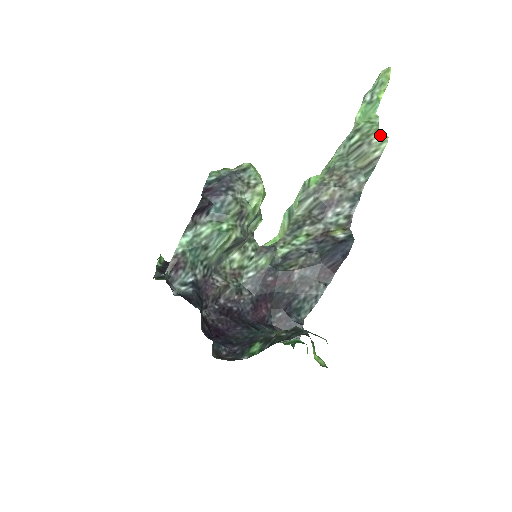
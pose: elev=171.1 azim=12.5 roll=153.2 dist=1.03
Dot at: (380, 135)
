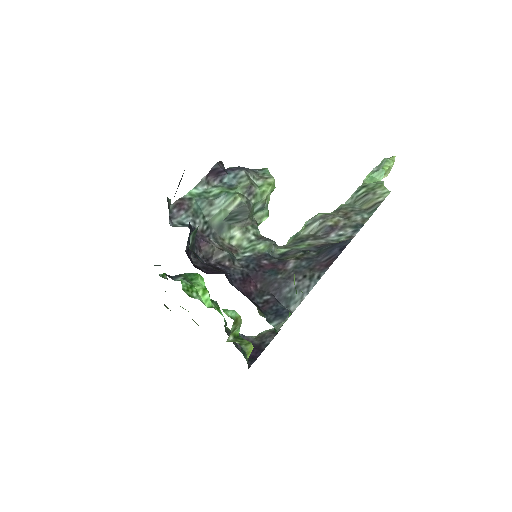
Dot at: (384, 189)
